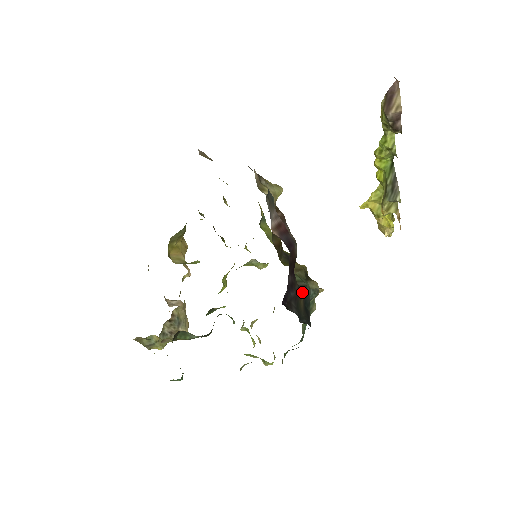
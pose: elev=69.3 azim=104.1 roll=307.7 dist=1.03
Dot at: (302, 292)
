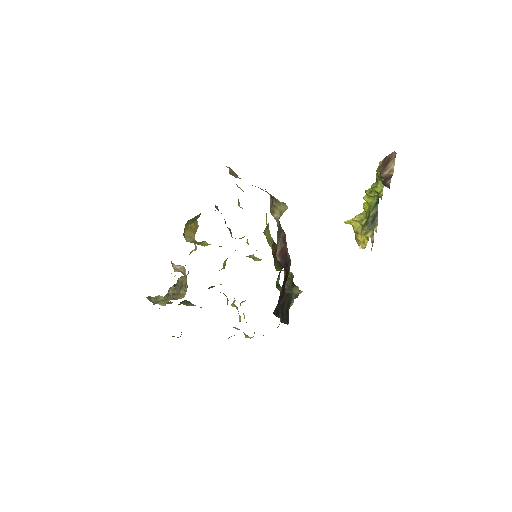
Dot at: (287, 298)
